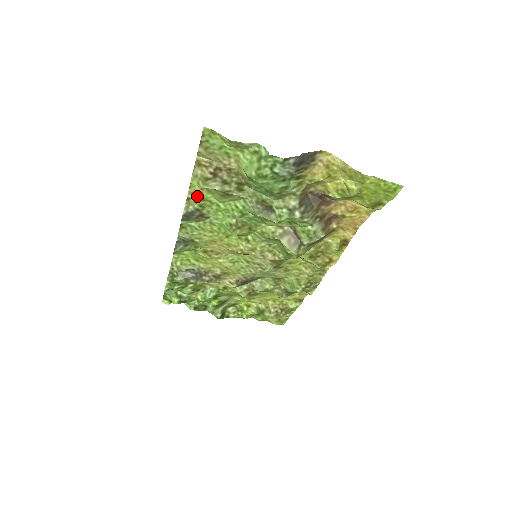
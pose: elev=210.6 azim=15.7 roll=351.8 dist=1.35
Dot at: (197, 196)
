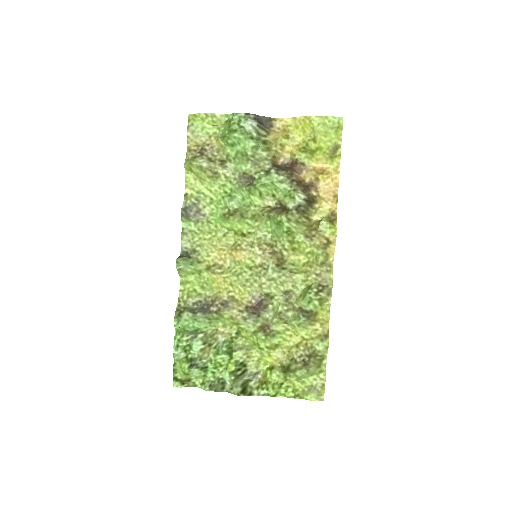
Dot at: (192, 190)
